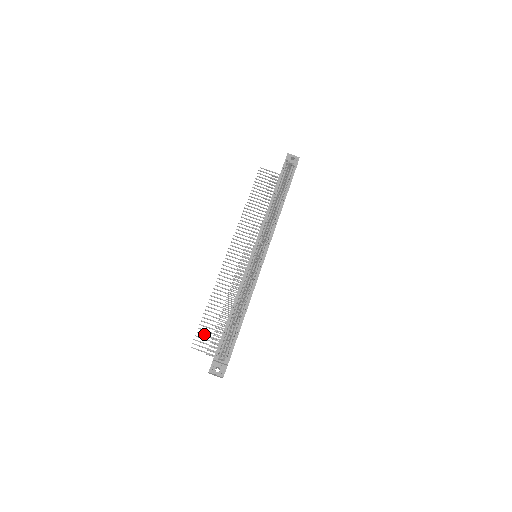
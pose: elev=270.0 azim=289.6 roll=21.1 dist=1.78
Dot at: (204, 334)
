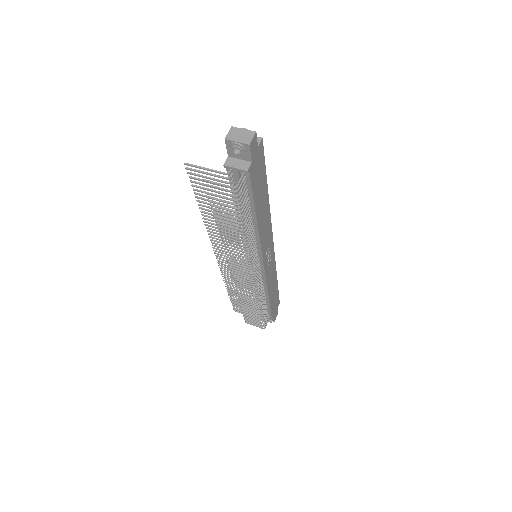
Dot at: (202, 184)
